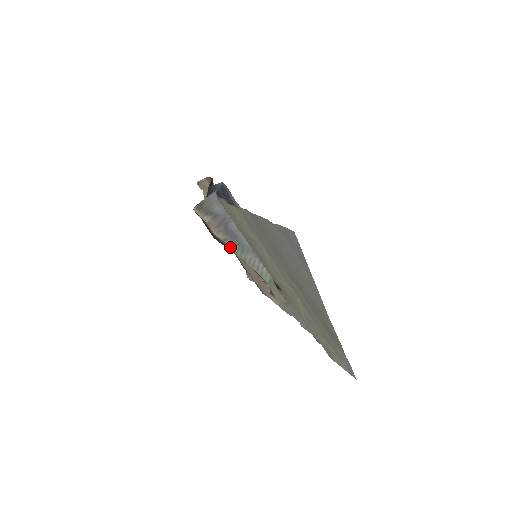
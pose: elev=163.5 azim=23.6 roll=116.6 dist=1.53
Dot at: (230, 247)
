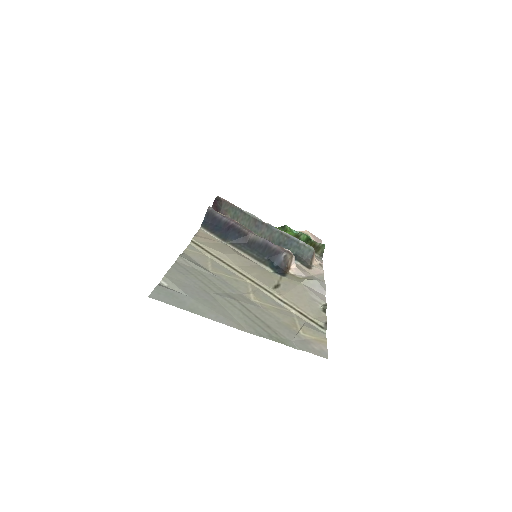
Dot at: occluded
